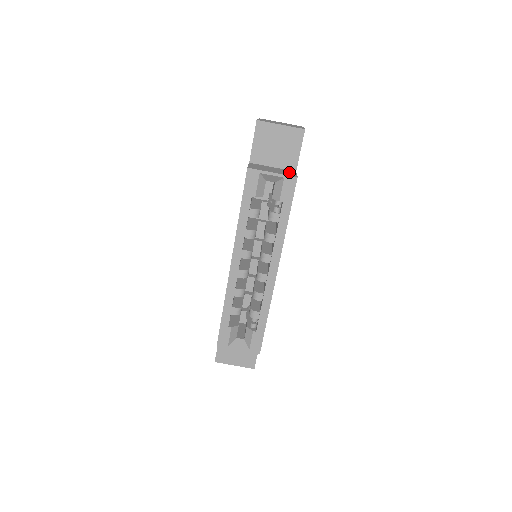
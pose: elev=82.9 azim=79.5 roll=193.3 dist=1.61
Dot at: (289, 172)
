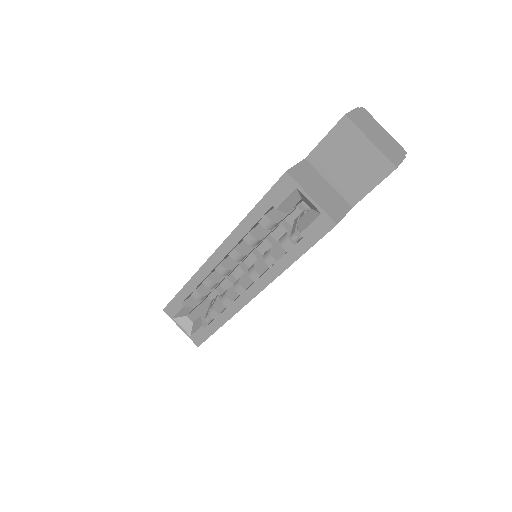
Dot at: (339, 206)
